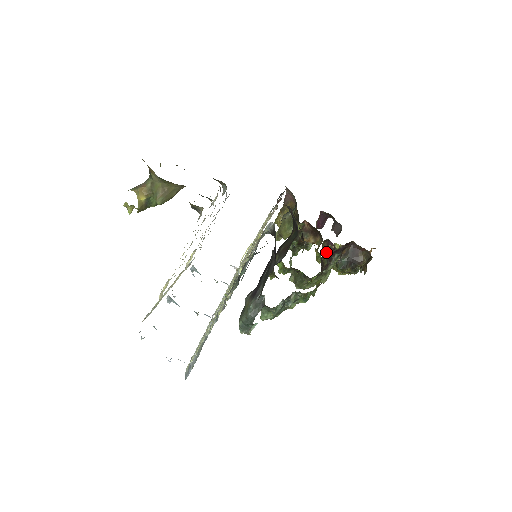
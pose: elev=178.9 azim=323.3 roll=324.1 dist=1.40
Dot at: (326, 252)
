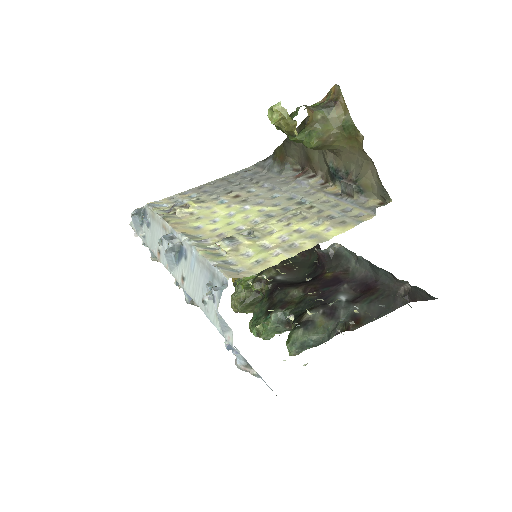
Dot at: occluded
